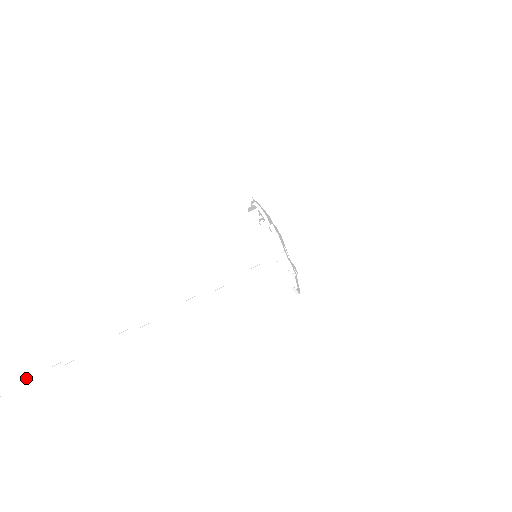
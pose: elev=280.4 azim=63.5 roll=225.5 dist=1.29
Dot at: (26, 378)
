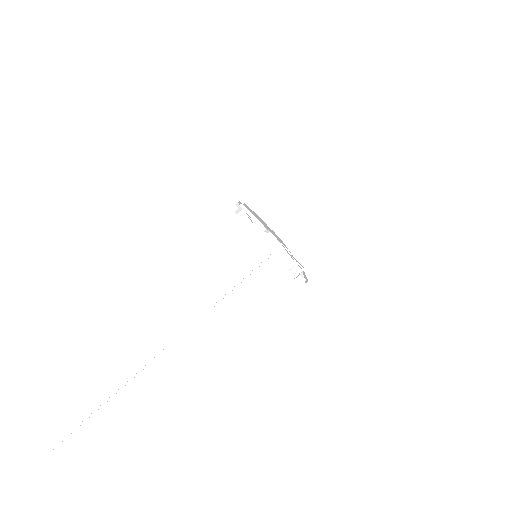
Dot at: (70, 432)
